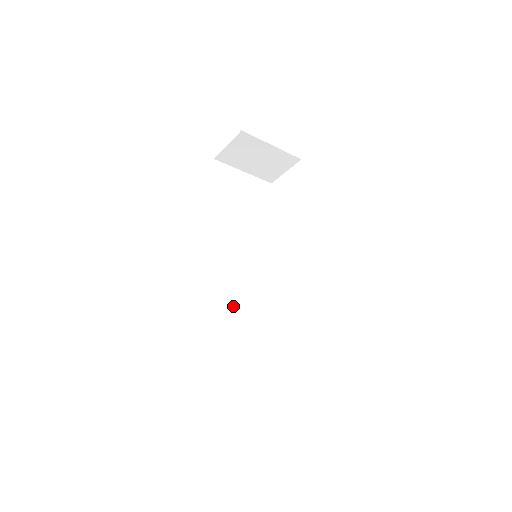
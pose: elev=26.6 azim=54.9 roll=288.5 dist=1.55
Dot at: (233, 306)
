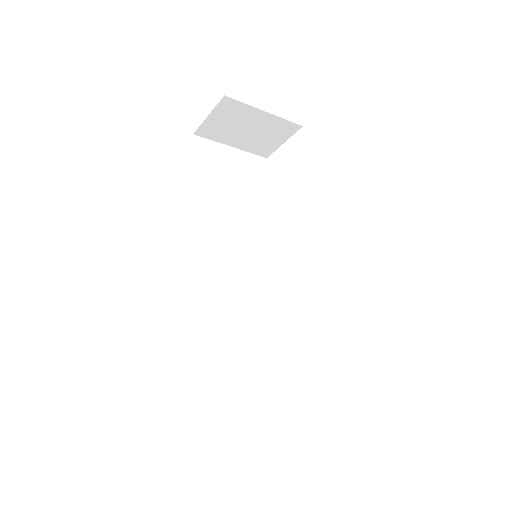
Dot at: (232, 320)
